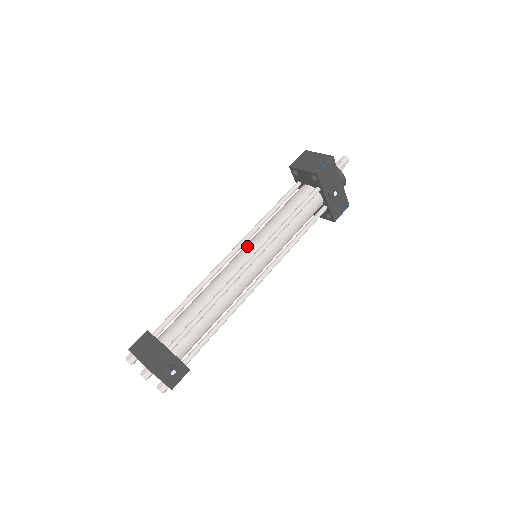
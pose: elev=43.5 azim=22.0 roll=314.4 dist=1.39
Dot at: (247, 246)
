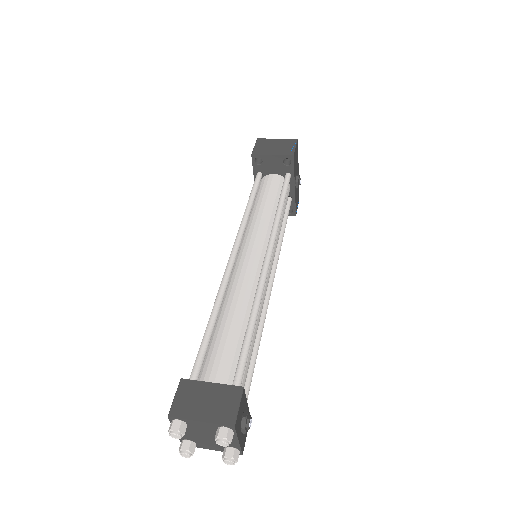
Dot at: (249, 243)
